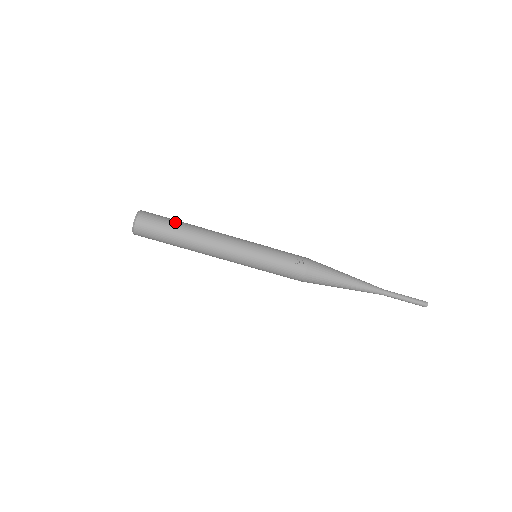
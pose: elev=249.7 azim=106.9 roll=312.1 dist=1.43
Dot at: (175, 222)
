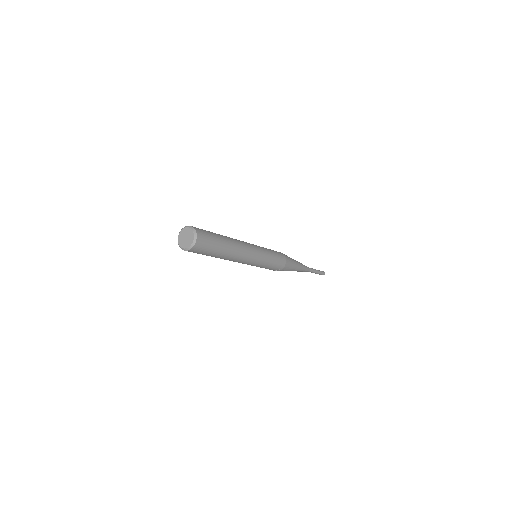
Dot at: (217, 252)
